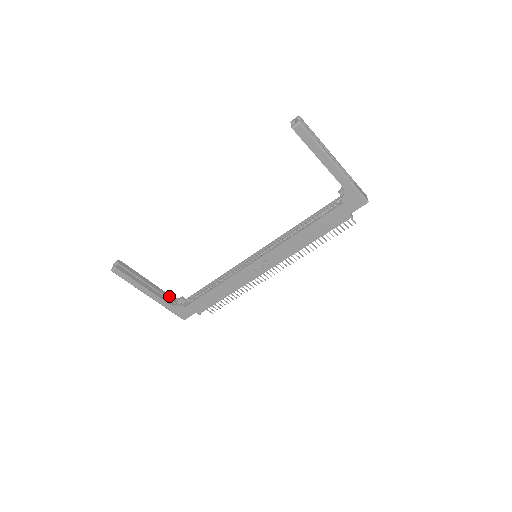
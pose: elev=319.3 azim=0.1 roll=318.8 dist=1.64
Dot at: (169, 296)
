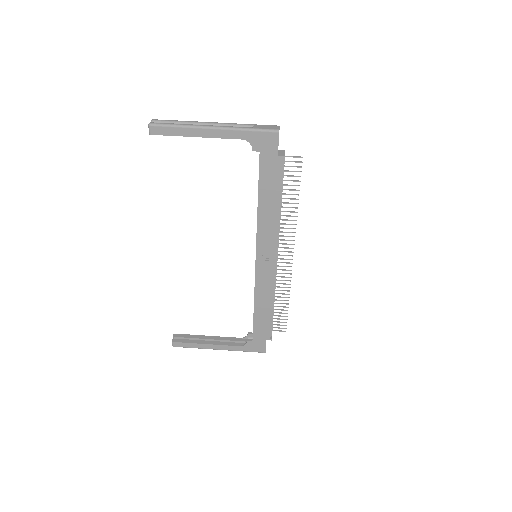
Dot at: (237, 339)
